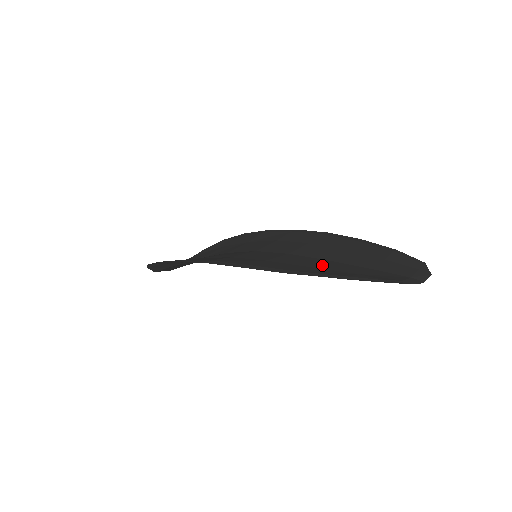
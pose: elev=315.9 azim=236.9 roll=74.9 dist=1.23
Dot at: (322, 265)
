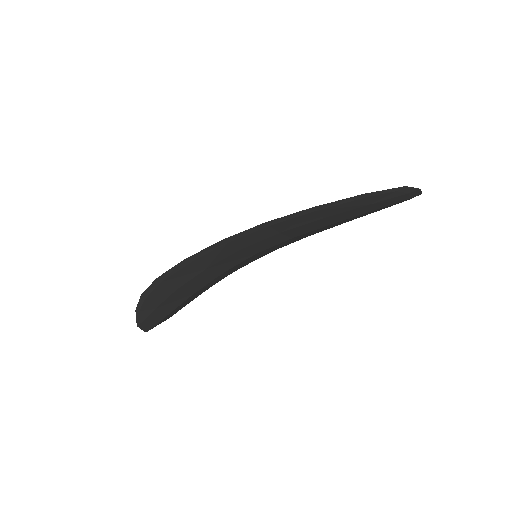
Dot at: occluded
